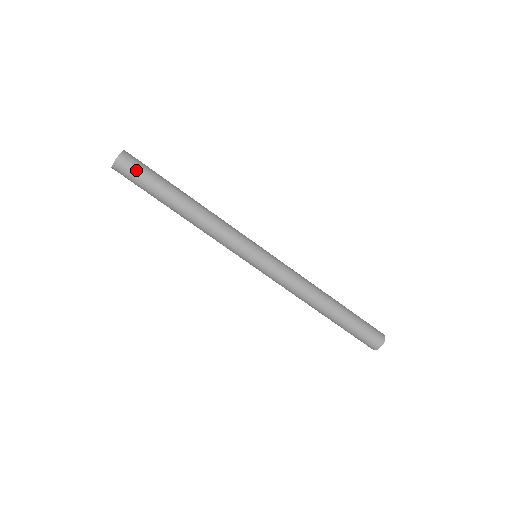
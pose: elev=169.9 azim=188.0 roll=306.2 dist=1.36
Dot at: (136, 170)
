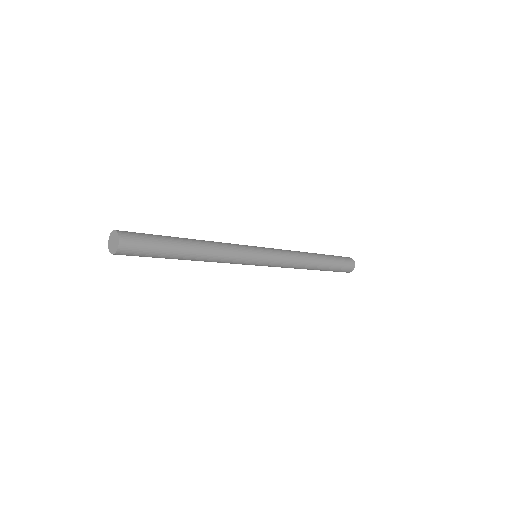
Dot at: (139, 252)
